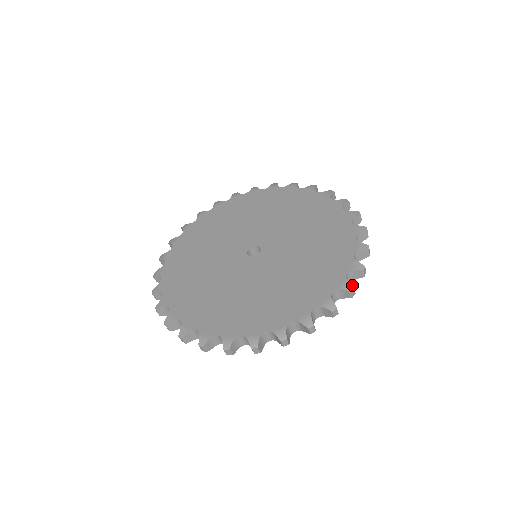
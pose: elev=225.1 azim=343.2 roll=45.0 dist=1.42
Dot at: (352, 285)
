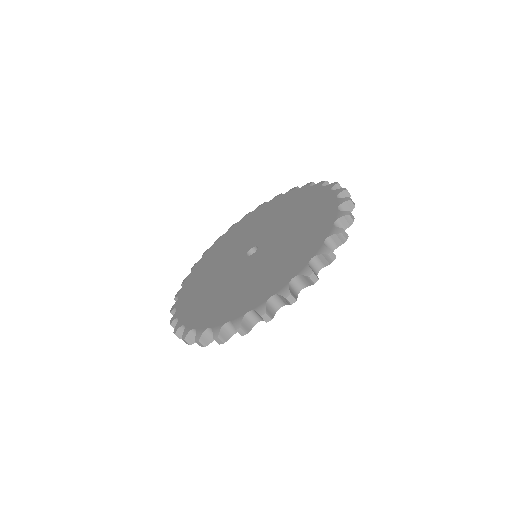
Dot at: (311, 270)
